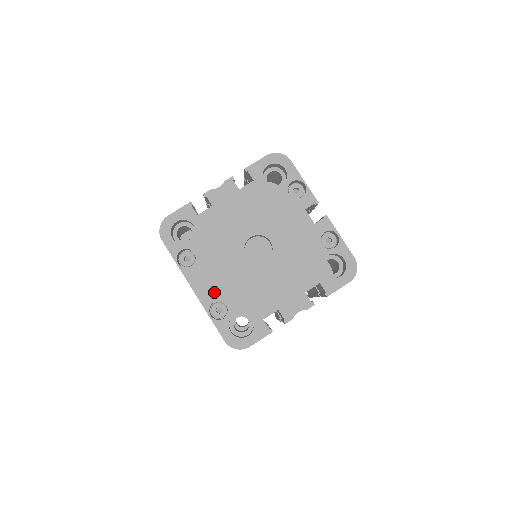
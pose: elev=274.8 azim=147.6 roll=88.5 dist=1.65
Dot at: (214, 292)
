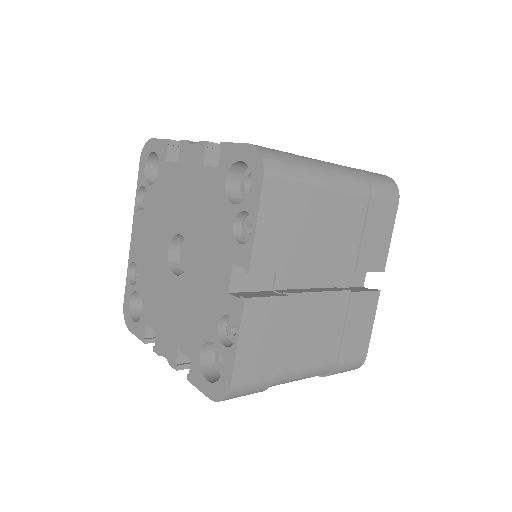
Dot at: (138, 254)
